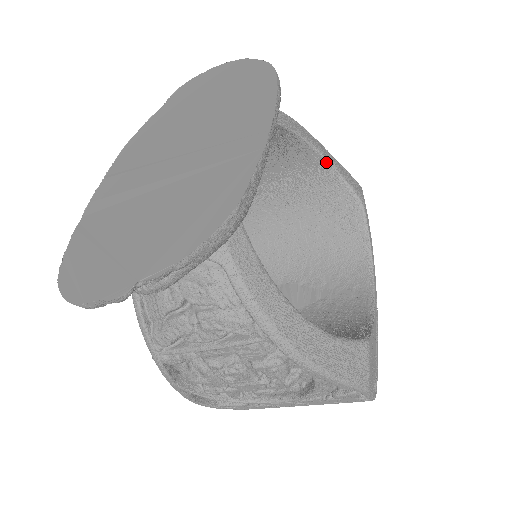
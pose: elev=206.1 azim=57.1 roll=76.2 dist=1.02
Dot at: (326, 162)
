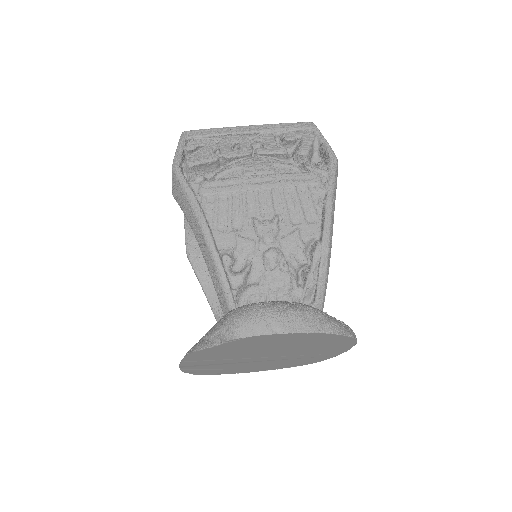
Dot at: occluded
